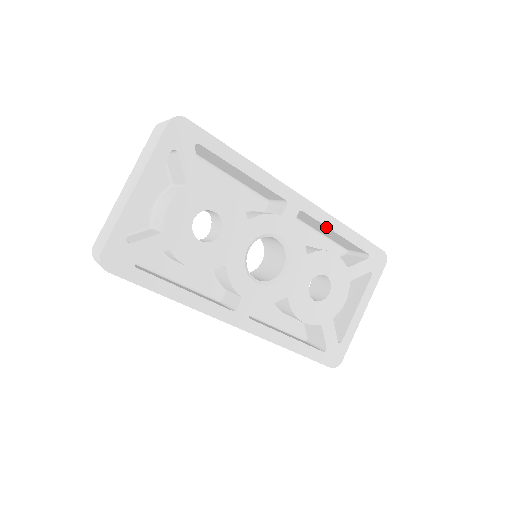
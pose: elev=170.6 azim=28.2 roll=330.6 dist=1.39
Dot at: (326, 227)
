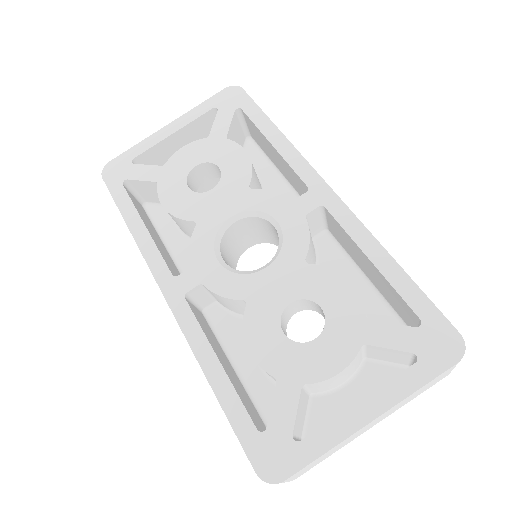
Dot at: (356, 245)
